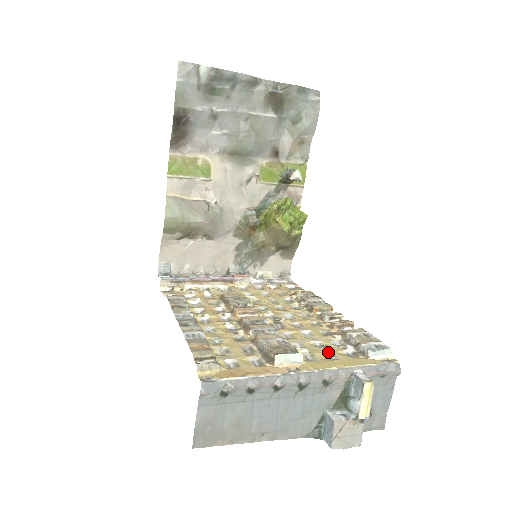
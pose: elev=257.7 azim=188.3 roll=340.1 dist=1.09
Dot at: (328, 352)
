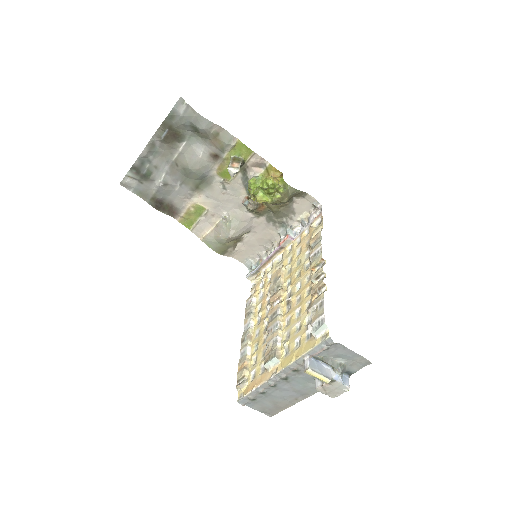
Dot at: (298, 338)
